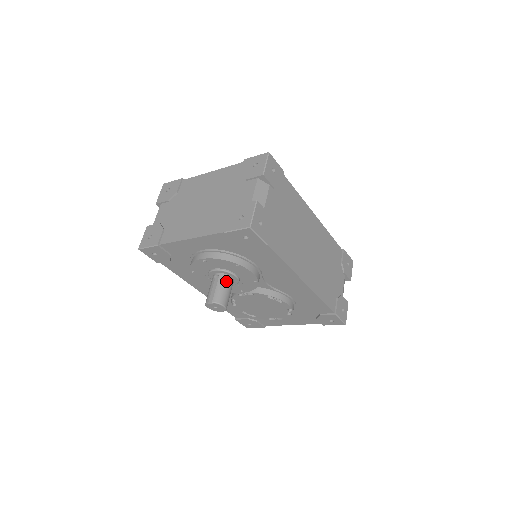
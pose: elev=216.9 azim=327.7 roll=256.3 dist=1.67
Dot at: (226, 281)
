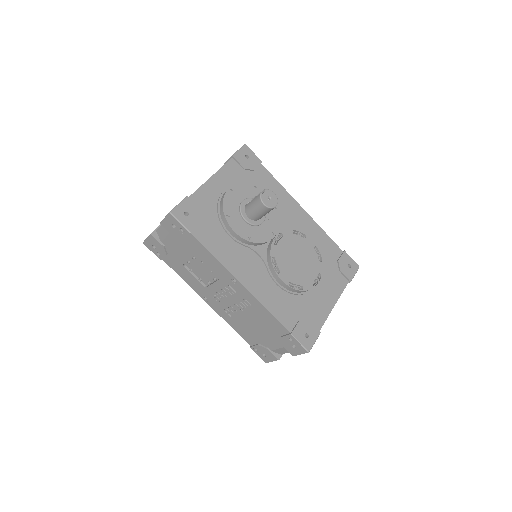
Dot at: occluded
